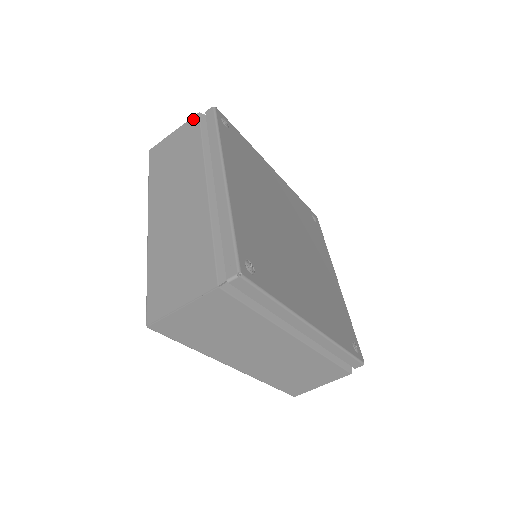
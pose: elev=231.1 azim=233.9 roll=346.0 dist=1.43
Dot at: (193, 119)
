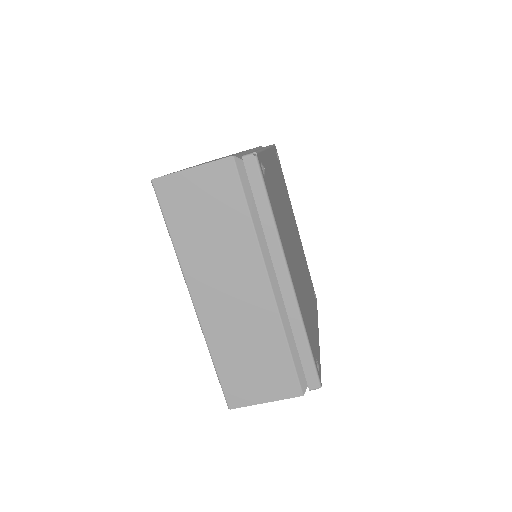
Dot at: occluded
